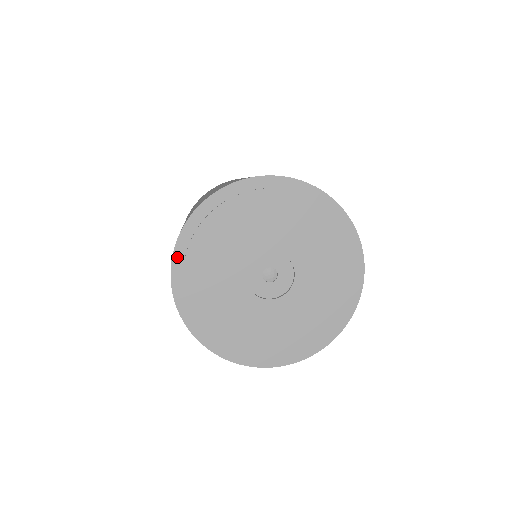
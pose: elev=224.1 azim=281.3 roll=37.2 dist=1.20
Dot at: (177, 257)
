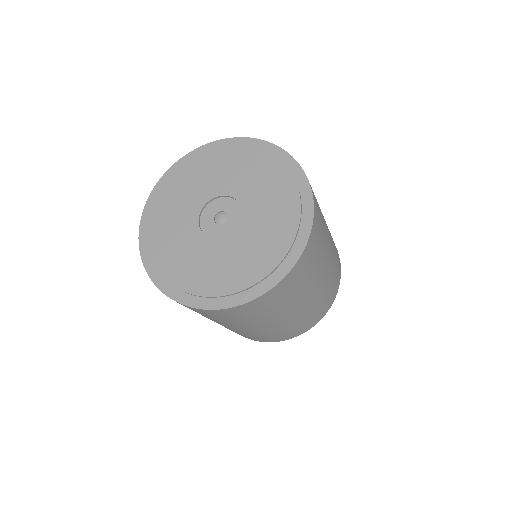
Dot at: (143, 226)
